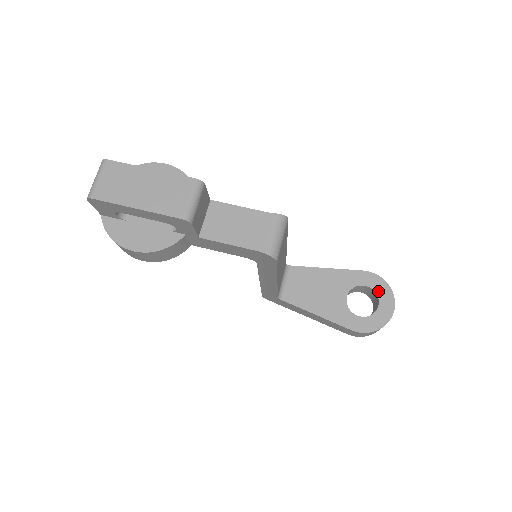
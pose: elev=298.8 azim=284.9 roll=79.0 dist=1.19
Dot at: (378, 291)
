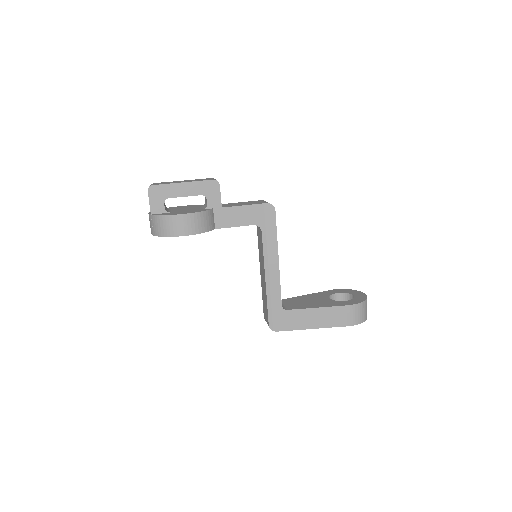
Dot at: (347, 292)
